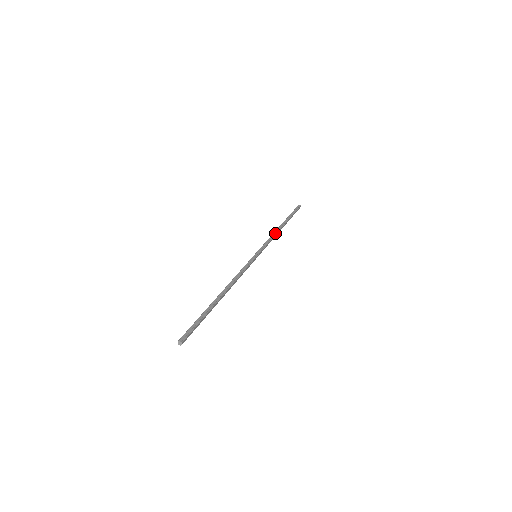
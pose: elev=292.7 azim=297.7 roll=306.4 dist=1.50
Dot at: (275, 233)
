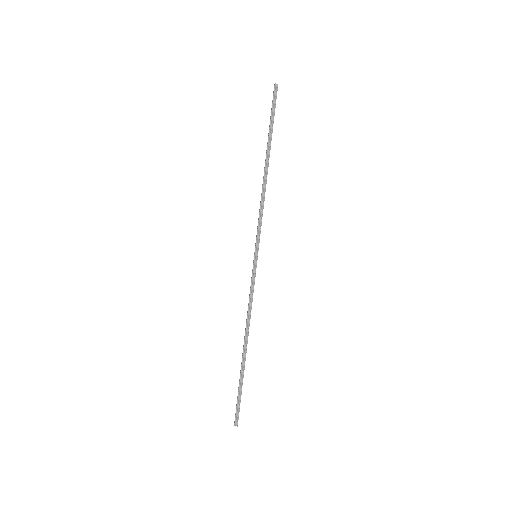
Dot at: (263, 191)
